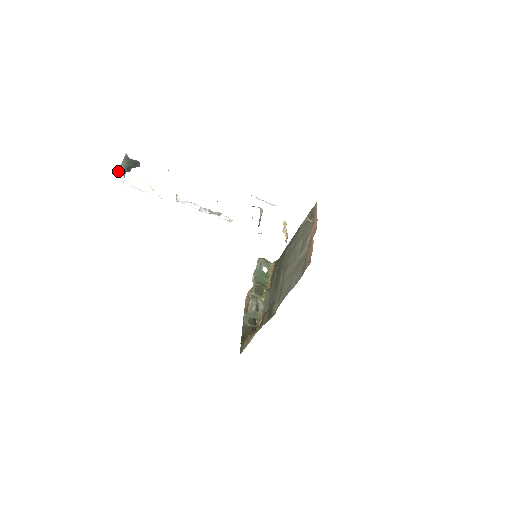
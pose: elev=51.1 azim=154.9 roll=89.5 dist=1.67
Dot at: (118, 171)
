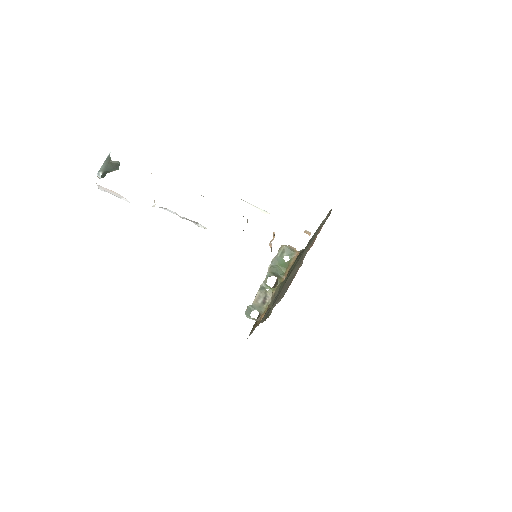
Dot at: (97, 174)
